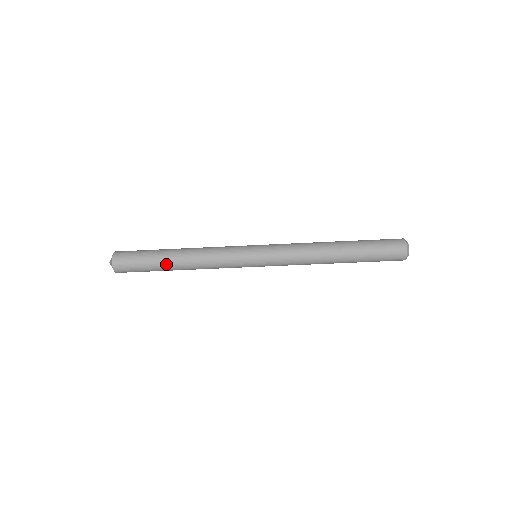
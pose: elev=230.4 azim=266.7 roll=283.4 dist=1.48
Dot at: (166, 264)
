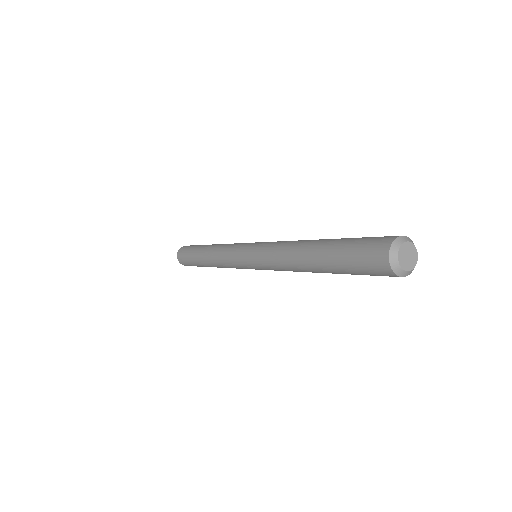
Dot at: occluded
